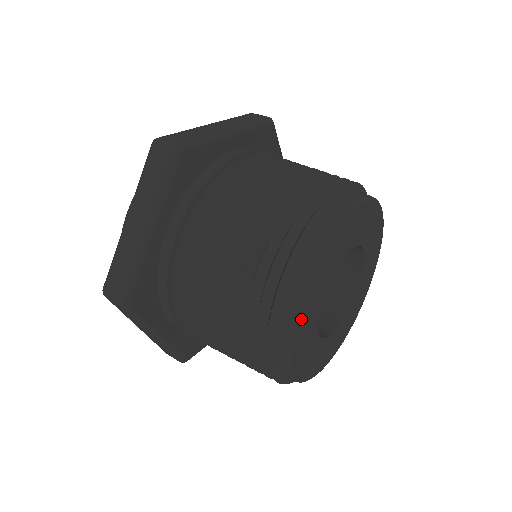
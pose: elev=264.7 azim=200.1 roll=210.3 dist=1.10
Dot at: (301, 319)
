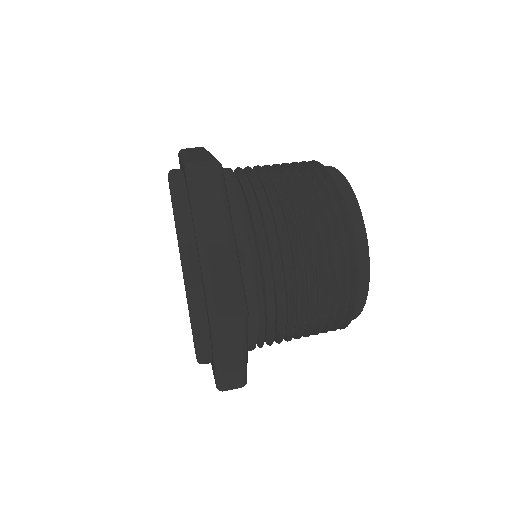
Dot at: occluded
